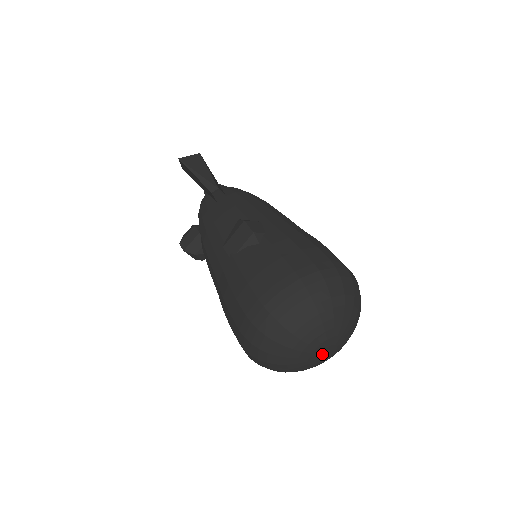
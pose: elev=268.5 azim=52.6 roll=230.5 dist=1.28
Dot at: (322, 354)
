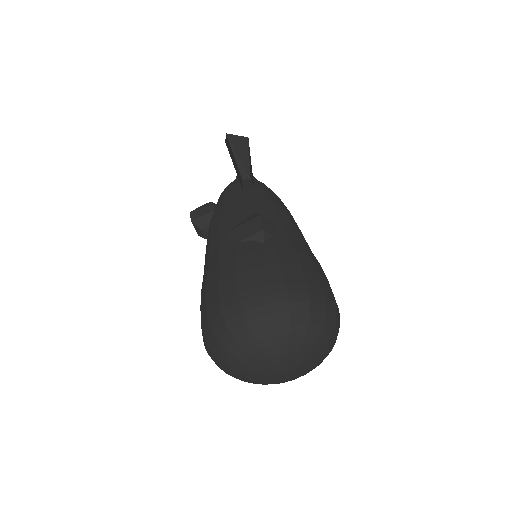
Dot at: (275, 374)
